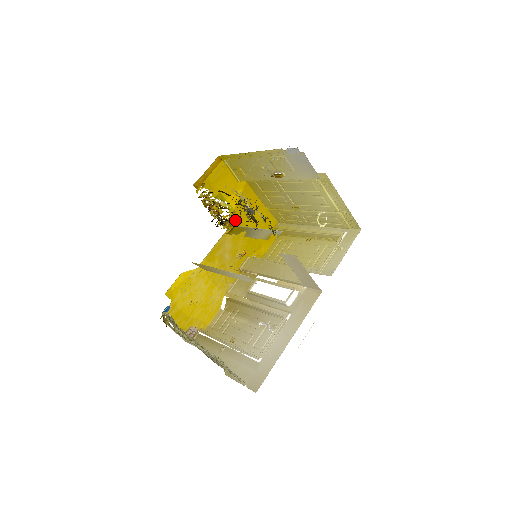
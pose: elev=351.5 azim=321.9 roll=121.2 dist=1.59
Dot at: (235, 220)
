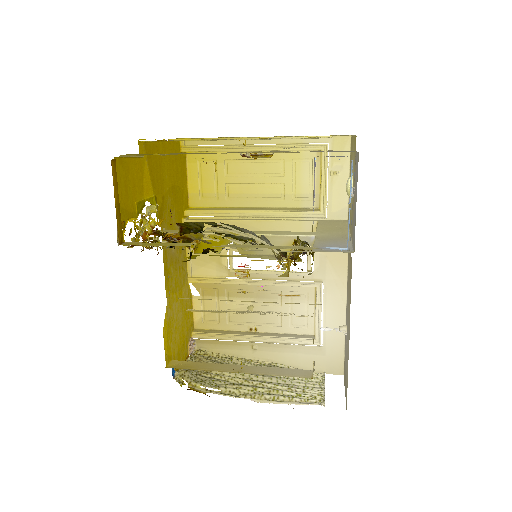
Dot at: (159, 205)
